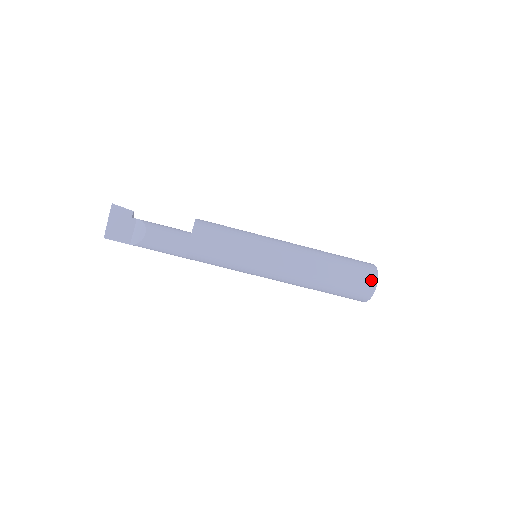
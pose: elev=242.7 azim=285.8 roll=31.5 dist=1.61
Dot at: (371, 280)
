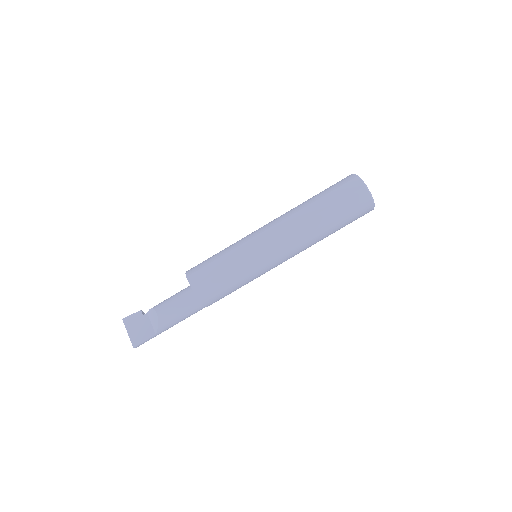
Dot at: (355, 183)
